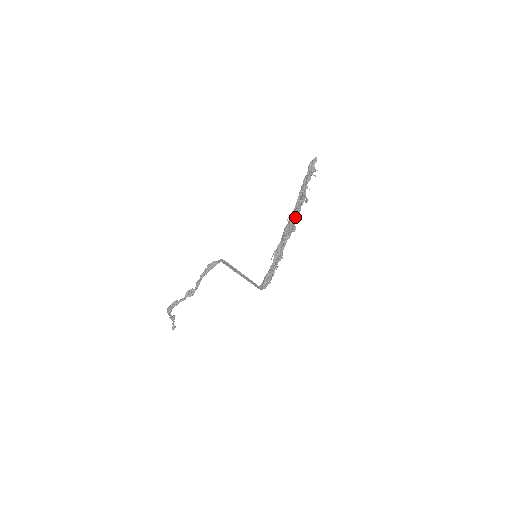
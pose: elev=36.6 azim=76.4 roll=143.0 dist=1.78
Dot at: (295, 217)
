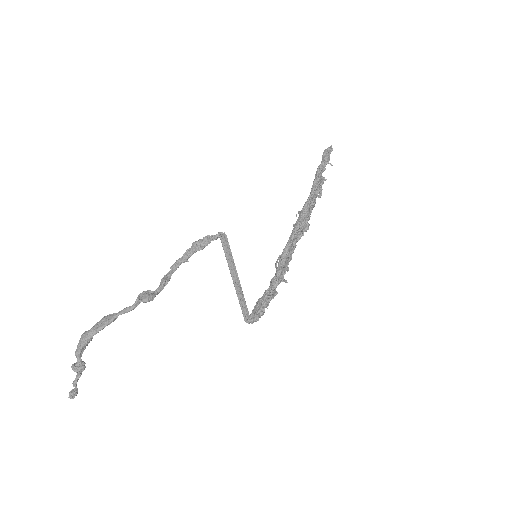
Dot at: (310, 209)
